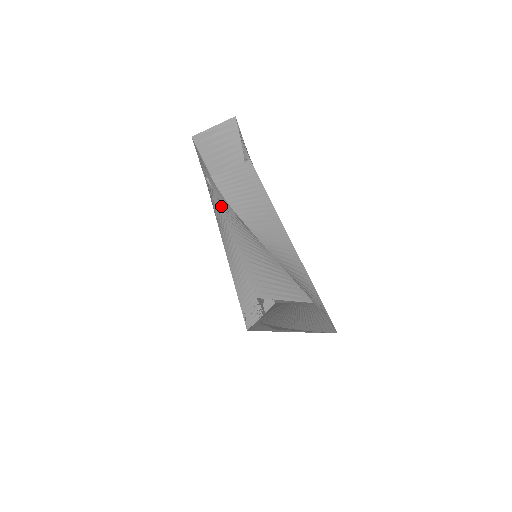
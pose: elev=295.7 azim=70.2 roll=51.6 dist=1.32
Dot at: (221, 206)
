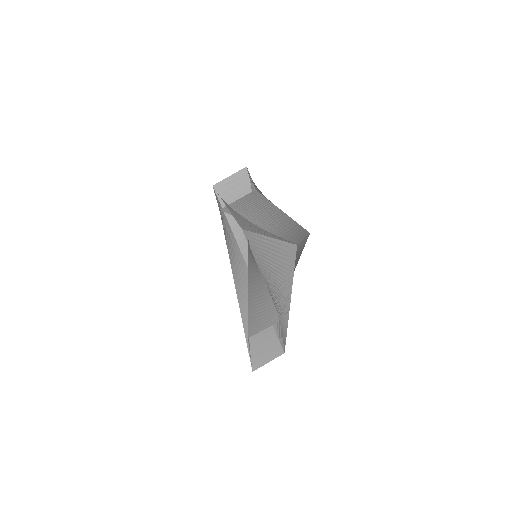
Dot at: (226, 204)
